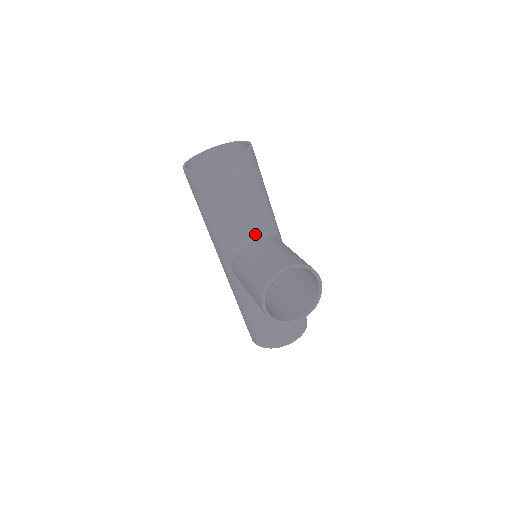
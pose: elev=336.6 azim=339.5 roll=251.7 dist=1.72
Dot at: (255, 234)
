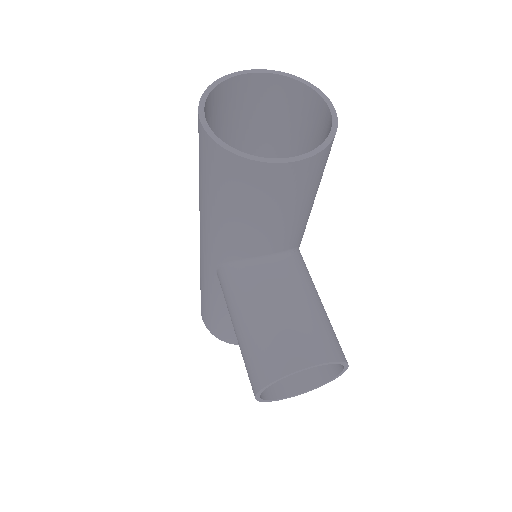
Dot at: (275, 252)
